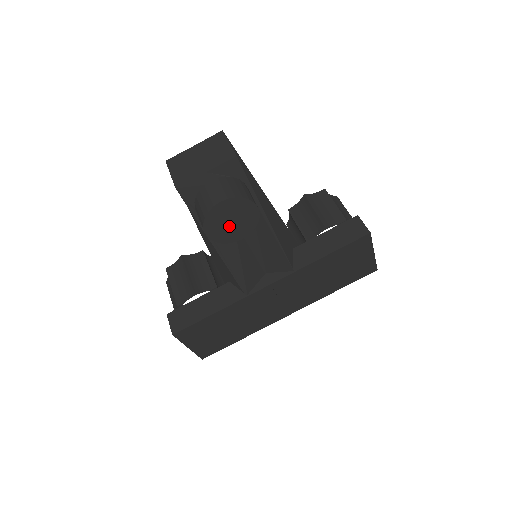
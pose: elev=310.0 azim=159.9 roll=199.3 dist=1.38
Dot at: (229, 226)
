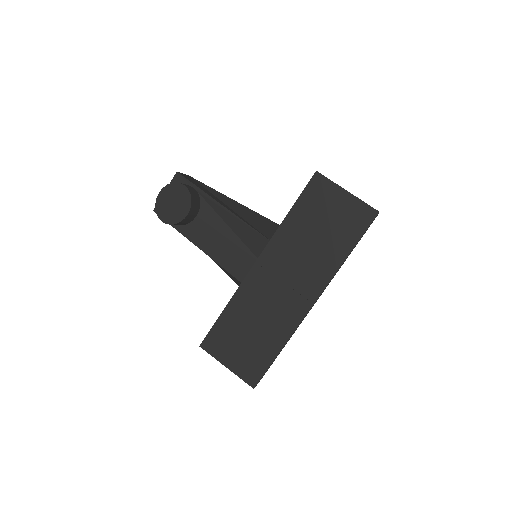
Dot at: (173, 208)
